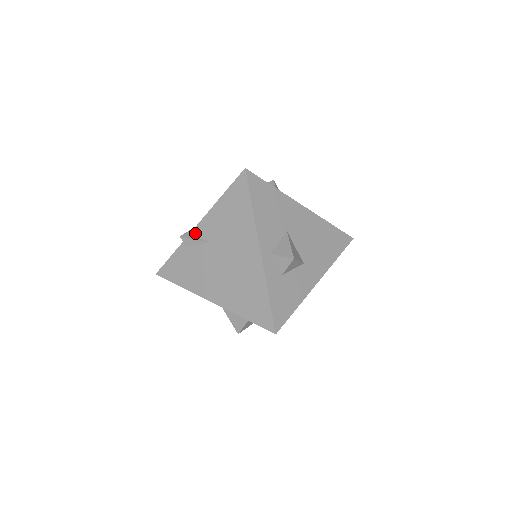
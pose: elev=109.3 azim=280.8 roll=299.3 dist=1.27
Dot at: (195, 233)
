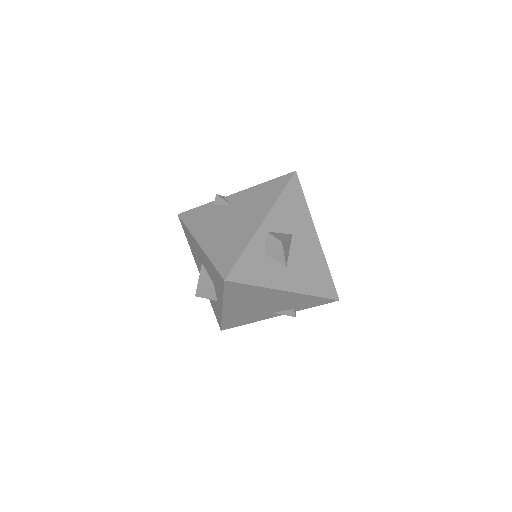
Dot at: (228, 198)
